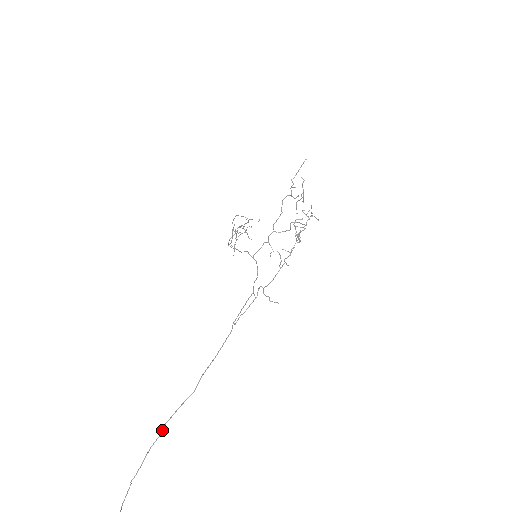
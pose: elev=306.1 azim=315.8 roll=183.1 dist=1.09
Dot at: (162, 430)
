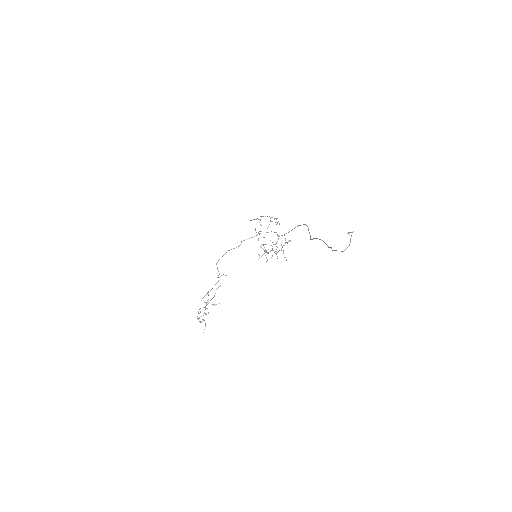
Dot at: (317, 238)
